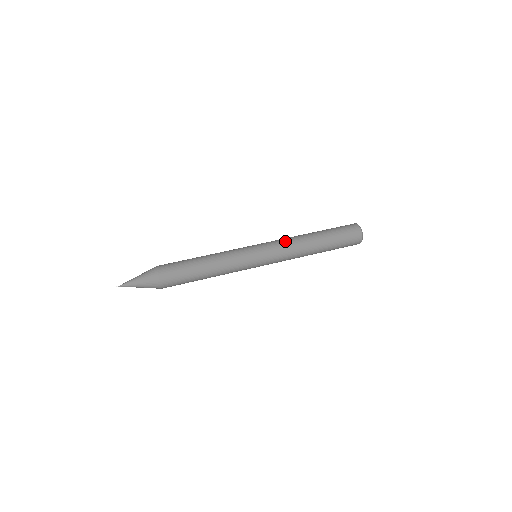
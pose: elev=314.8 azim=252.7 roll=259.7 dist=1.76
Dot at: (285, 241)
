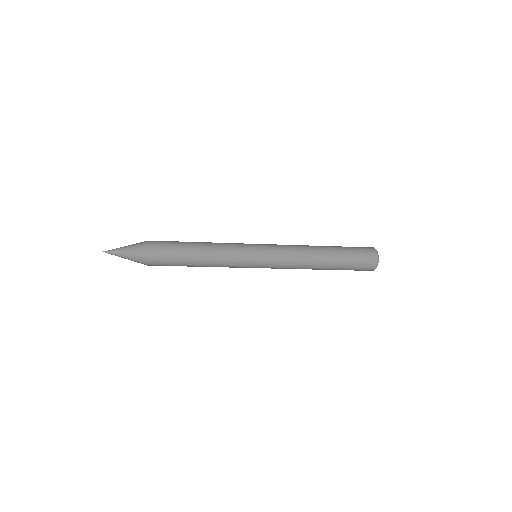
Dot at: occluded
